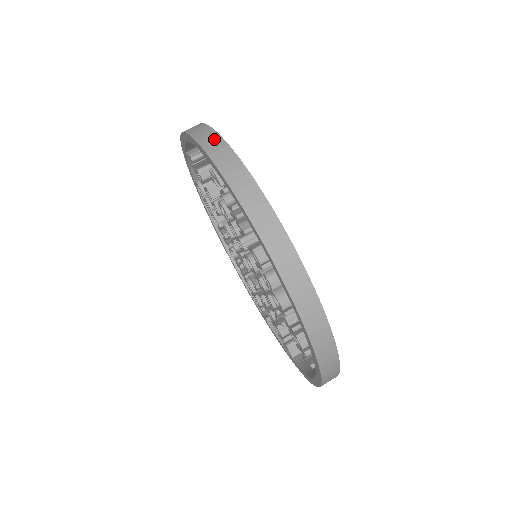
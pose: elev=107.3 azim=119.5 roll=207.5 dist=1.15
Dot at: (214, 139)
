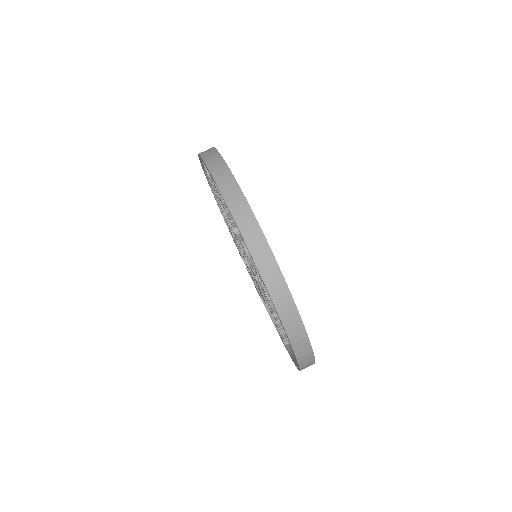
Dot at: (267, 256)
